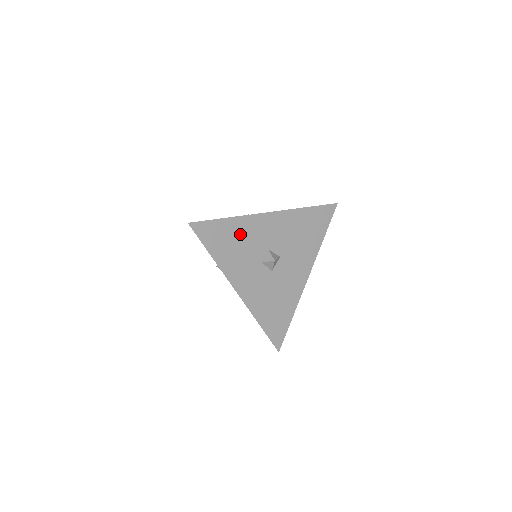
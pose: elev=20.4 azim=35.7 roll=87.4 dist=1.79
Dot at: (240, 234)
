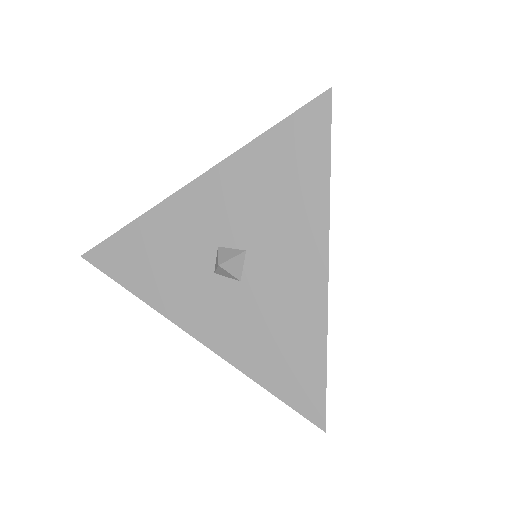
Dot at: (158, 241)
